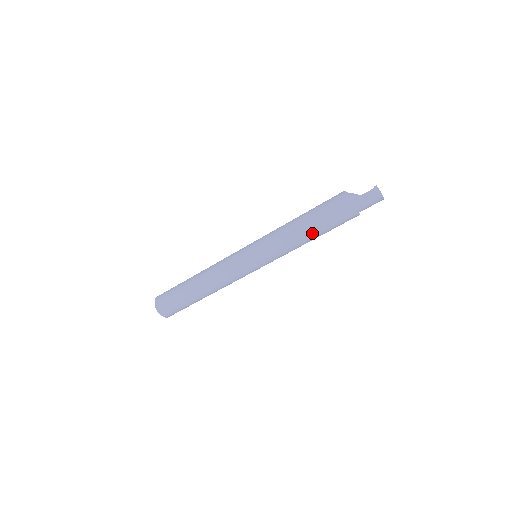
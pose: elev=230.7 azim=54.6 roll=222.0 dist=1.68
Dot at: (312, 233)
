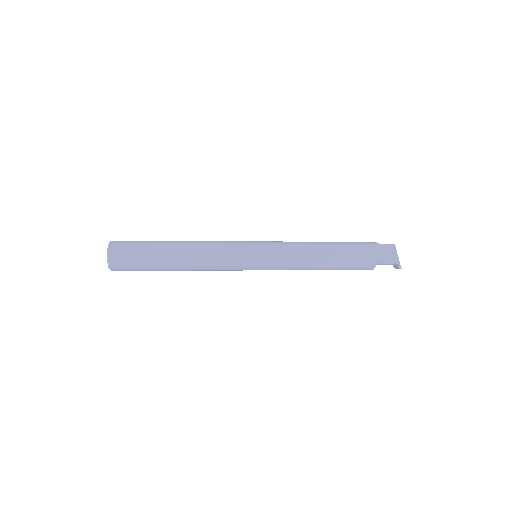
Dot at: occluded
